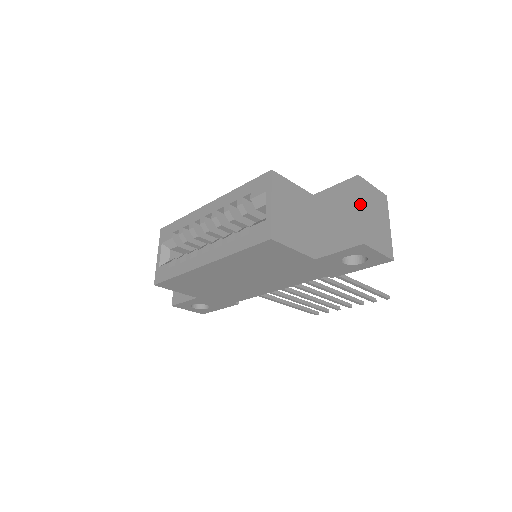
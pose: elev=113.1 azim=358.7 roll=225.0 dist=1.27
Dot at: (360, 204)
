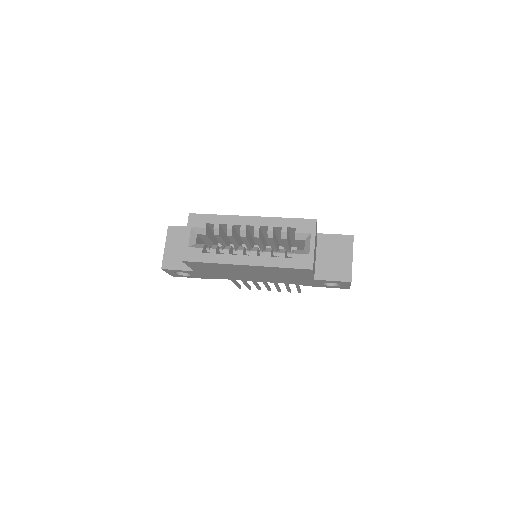
Dot at: occluded
